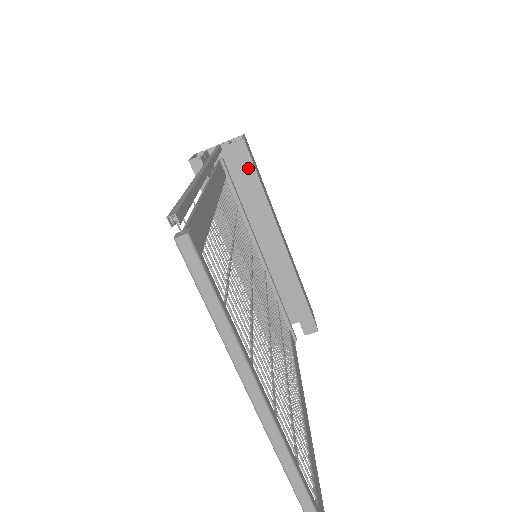
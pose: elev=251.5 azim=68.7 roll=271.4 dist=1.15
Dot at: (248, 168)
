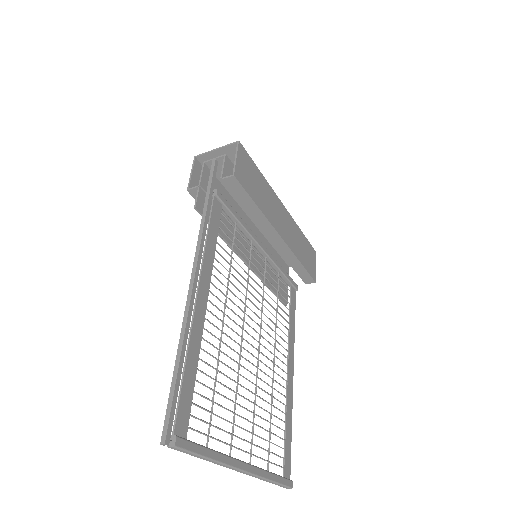
Dot at: (242, 194)
